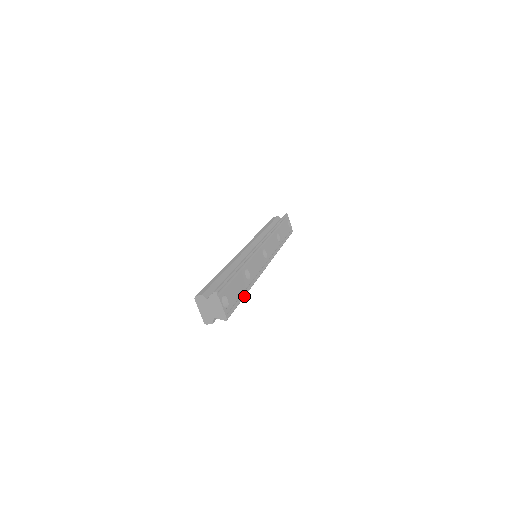
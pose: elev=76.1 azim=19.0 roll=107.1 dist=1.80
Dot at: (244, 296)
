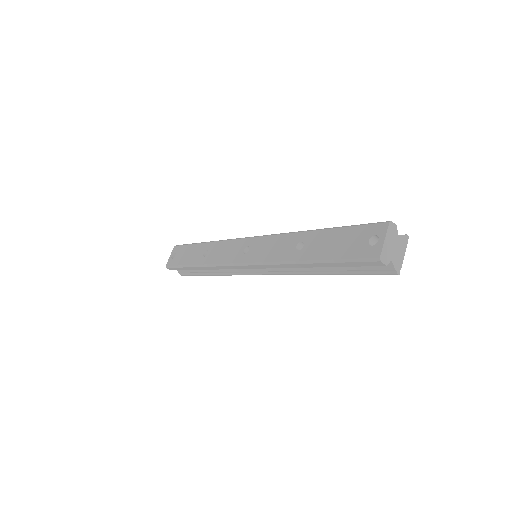
Dot at: (339, 274)
